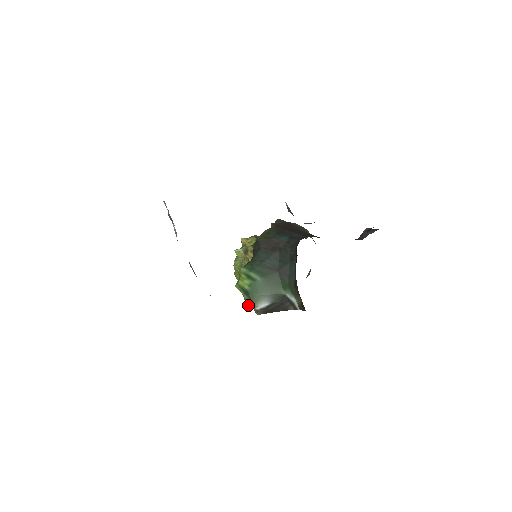
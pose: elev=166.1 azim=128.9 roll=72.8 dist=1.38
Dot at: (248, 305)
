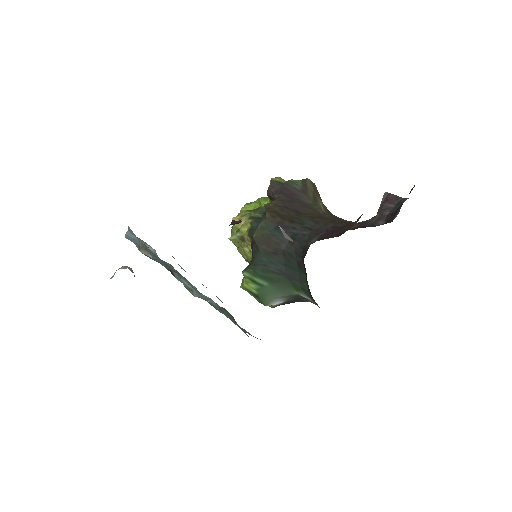
Dot at: occluded
